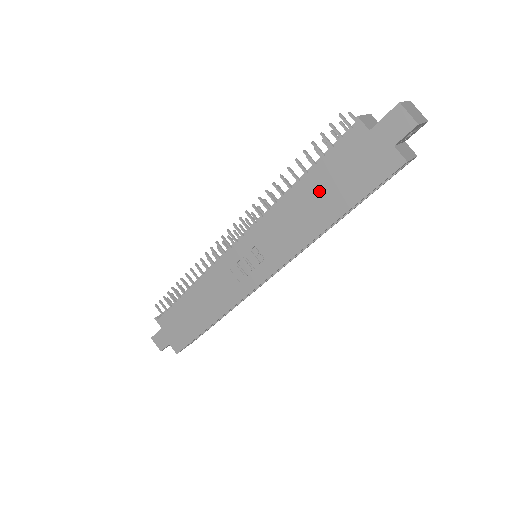
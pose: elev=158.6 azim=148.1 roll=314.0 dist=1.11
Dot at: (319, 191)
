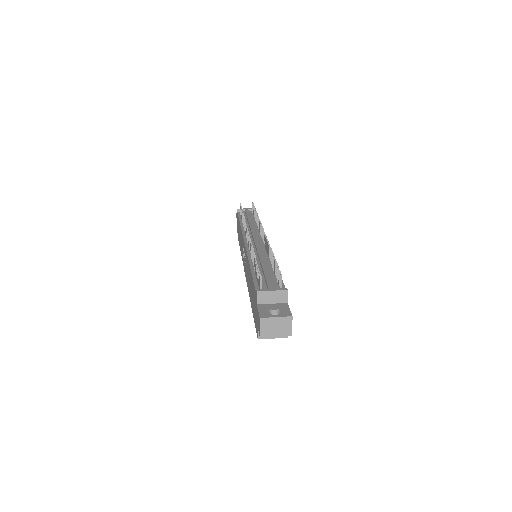
Dot at: (251, 286)
